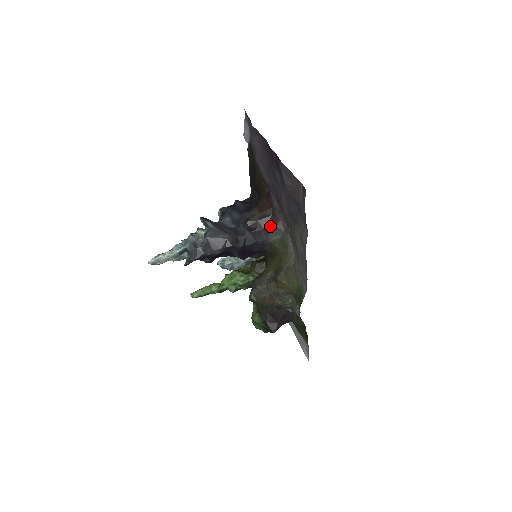
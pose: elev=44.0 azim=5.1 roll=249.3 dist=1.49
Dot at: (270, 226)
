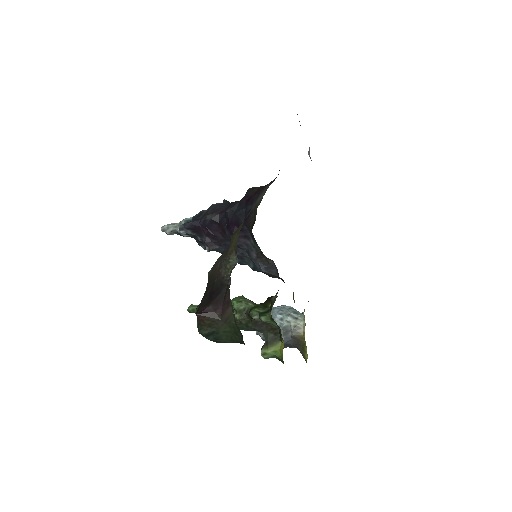
Dot at: occluded
